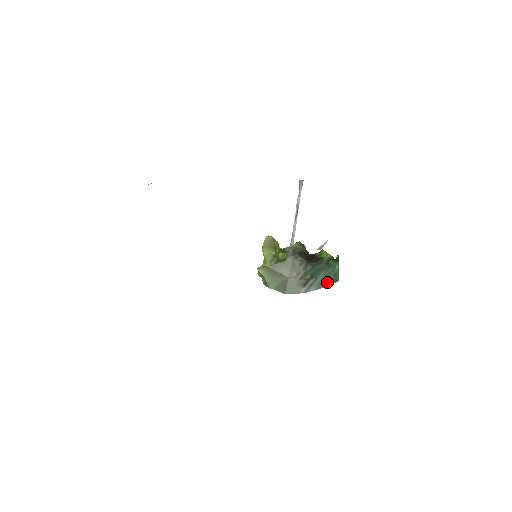
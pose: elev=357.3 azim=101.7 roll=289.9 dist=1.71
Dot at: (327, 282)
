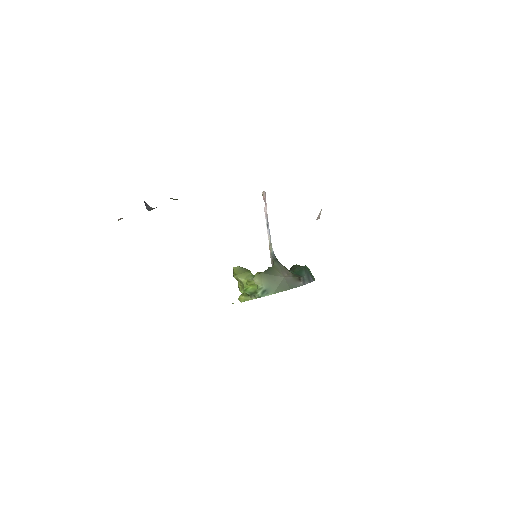
Dot at: (311, 278)
